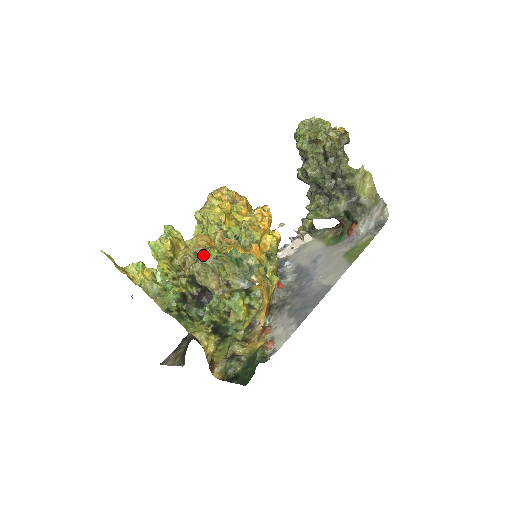
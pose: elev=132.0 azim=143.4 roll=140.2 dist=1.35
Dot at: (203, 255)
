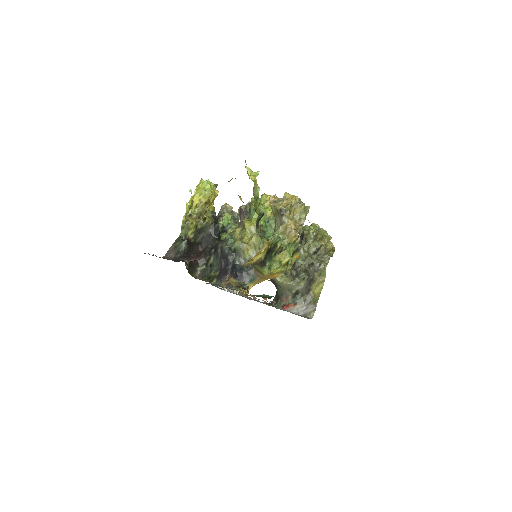
Dot at: (305, 206)
